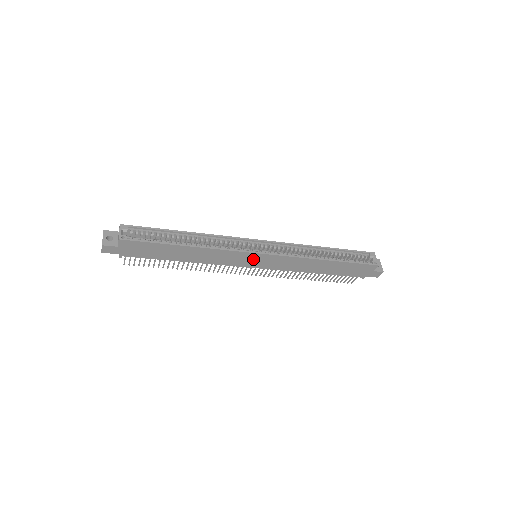
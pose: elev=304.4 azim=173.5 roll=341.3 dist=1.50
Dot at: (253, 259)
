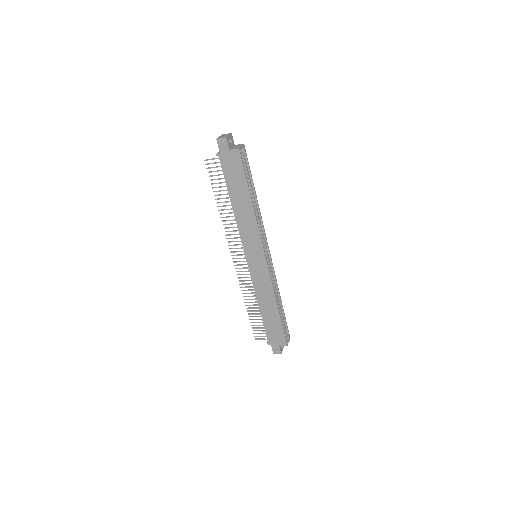
Dot at: (257, 255)
